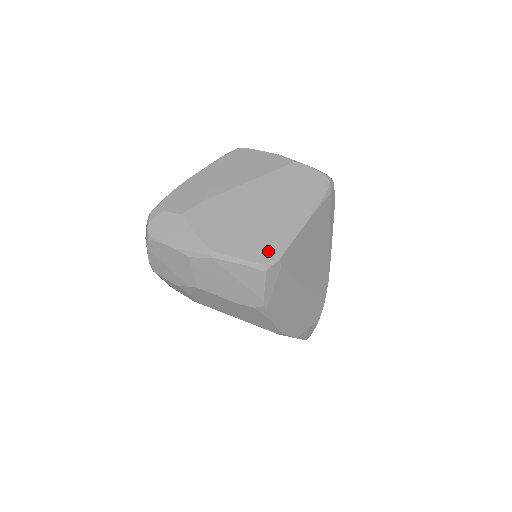
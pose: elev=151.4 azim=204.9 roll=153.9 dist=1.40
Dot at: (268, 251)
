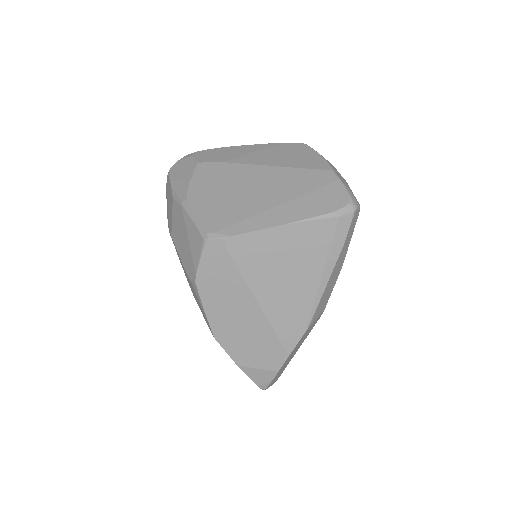
Dot at: (223, 225)
